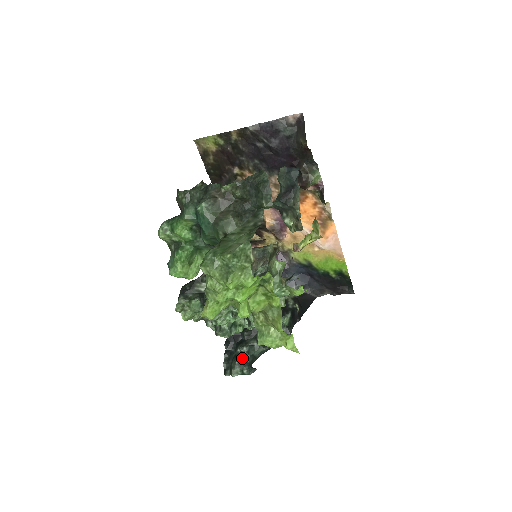
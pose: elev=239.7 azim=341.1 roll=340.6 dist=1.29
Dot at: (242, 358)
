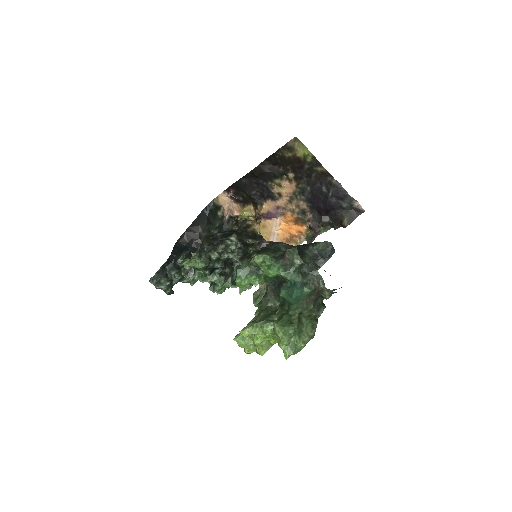
Dot at: (172, 282)
